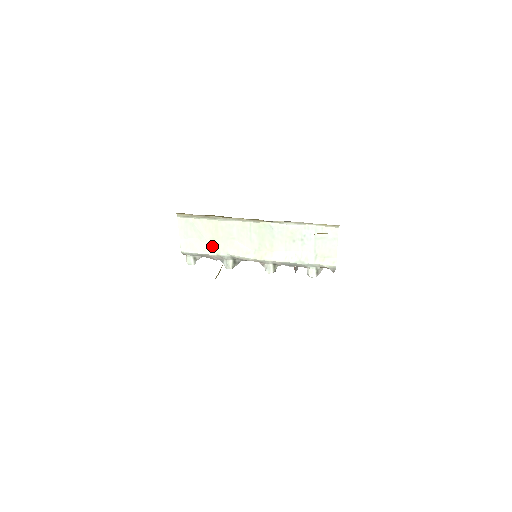
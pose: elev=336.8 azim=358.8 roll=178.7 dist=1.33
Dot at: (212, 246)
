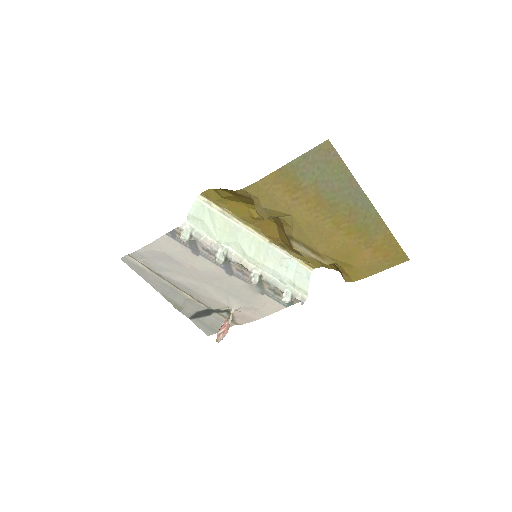
Dot at: (216, 234)
